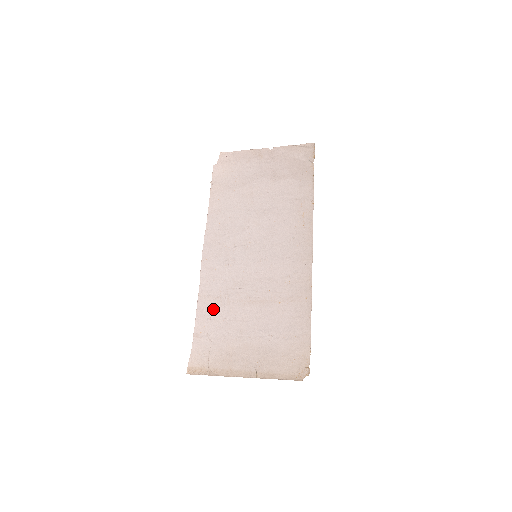
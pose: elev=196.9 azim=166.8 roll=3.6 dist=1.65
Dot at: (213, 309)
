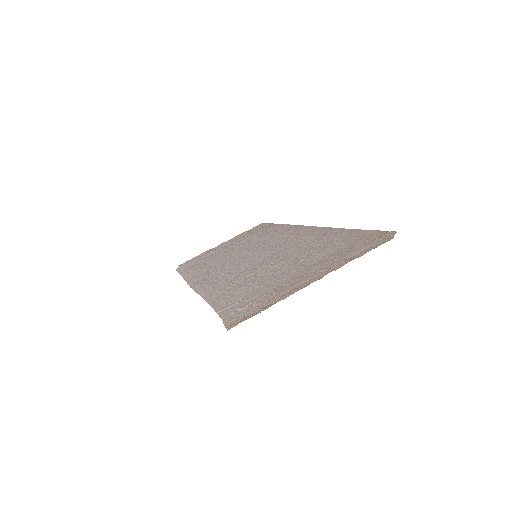
Dot at: (230, 290)
